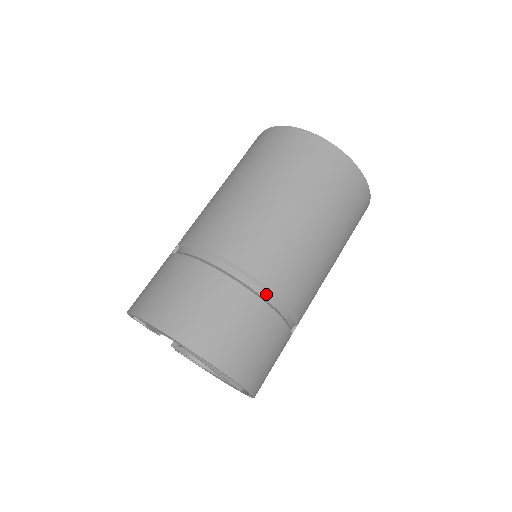
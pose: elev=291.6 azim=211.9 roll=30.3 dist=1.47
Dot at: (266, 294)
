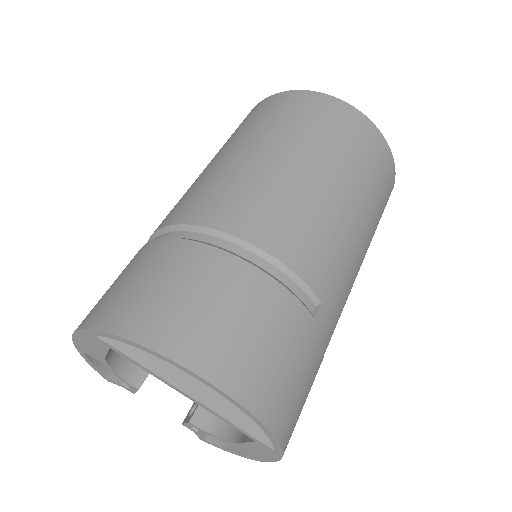
Dot at: (223, 242)
